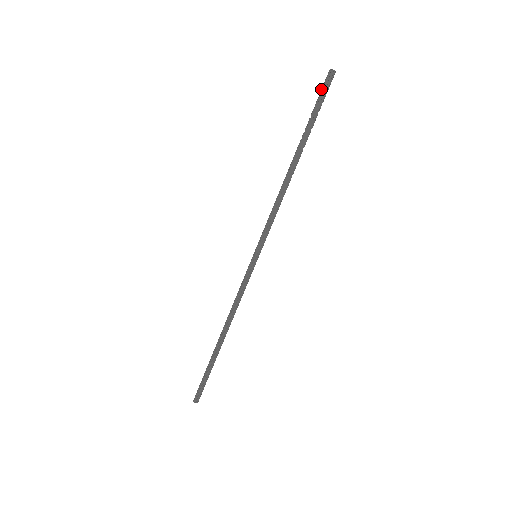
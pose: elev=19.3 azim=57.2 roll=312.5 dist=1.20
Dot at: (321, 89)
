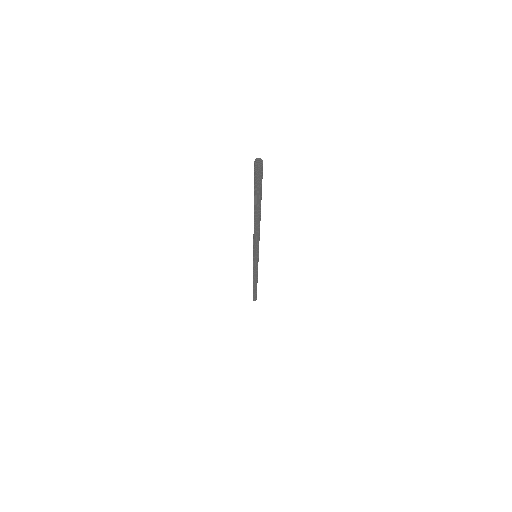
Dot at: (254, 174)
